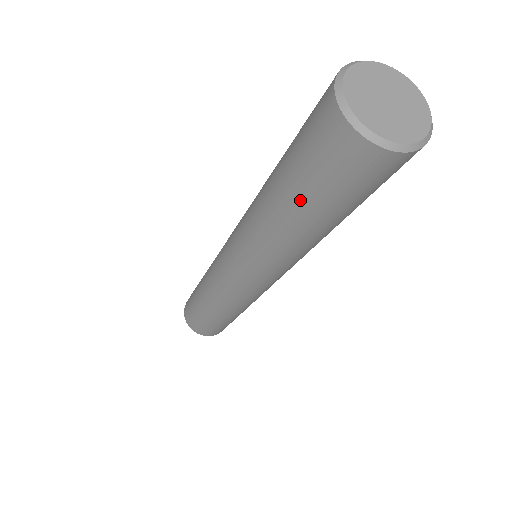
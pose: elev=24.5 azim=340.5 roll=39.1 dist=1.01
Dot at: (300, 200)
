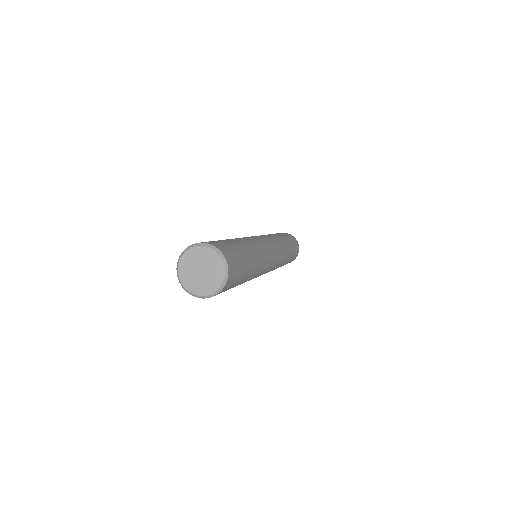
Dot at: occluded
